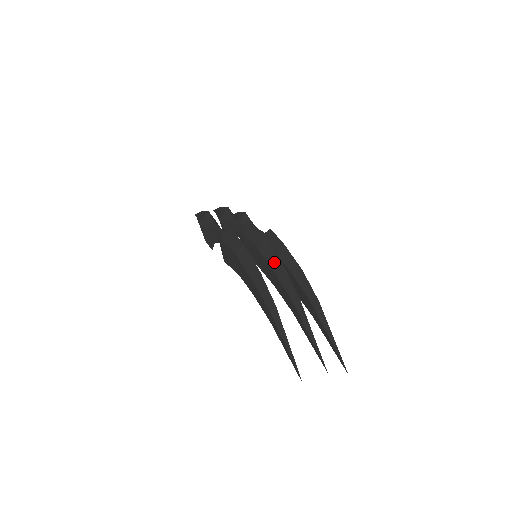
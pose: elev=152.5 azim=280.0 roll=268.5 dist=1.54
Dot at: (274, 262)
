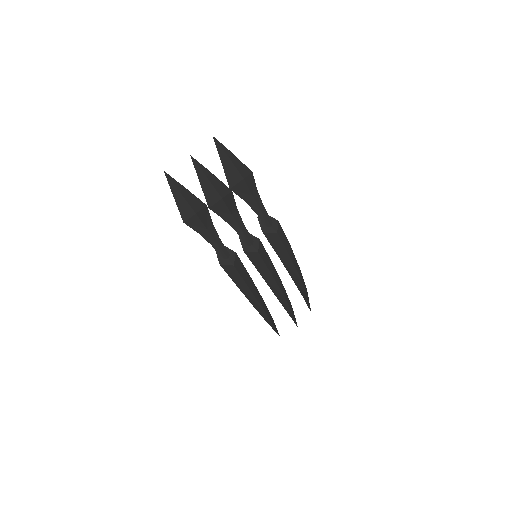
Dot at: (277, 292)
